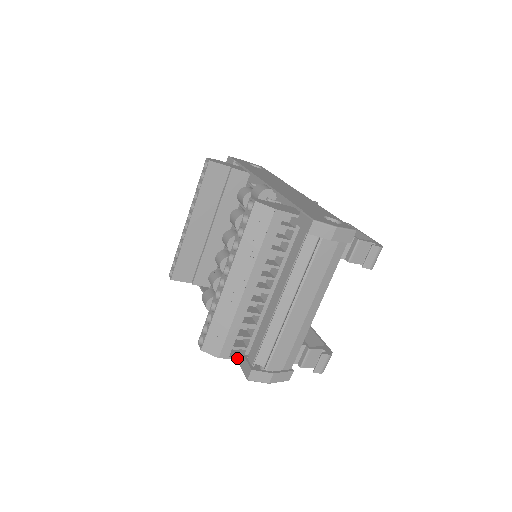
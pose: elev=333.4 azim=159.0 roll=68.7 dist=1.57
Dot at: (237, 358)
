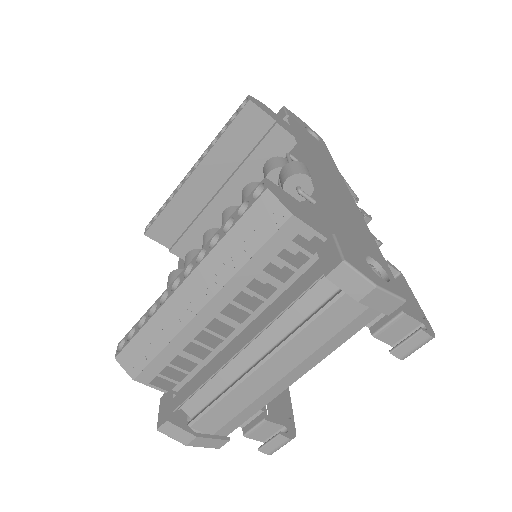
Dot at: (161, 389)
